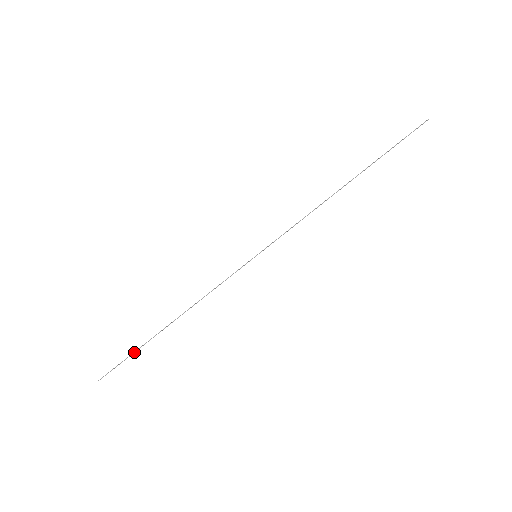
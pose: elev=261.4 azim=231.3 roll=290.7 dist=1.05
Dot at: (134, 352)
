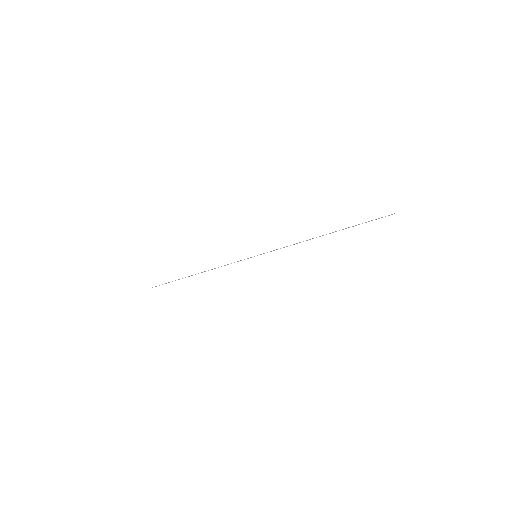
Dot at: occluded
